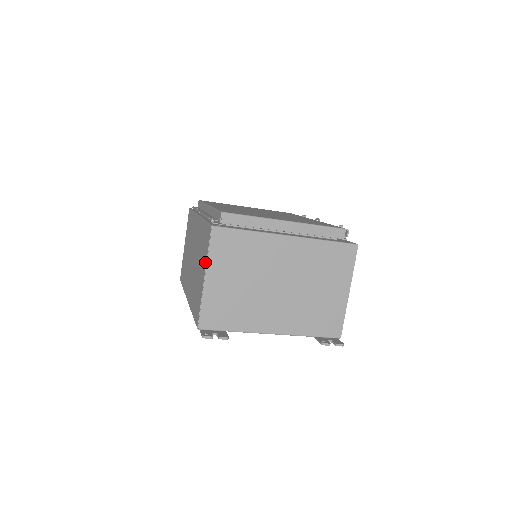
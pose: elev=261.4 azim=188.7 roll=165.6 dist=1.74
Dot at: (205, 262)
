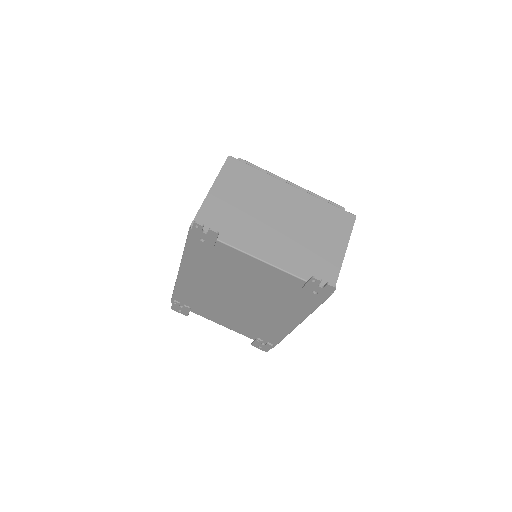
Dot at: occluded
